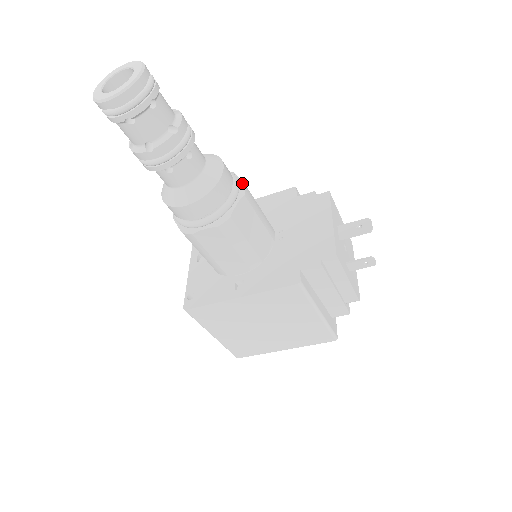
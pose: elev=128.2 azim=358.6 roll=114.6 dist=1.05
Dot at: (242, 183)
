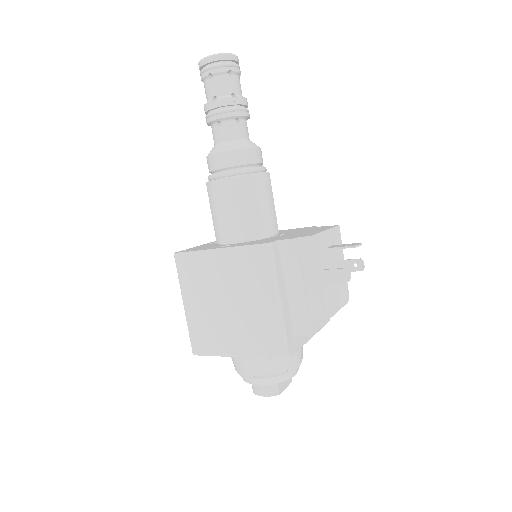
Dot at: occluded
